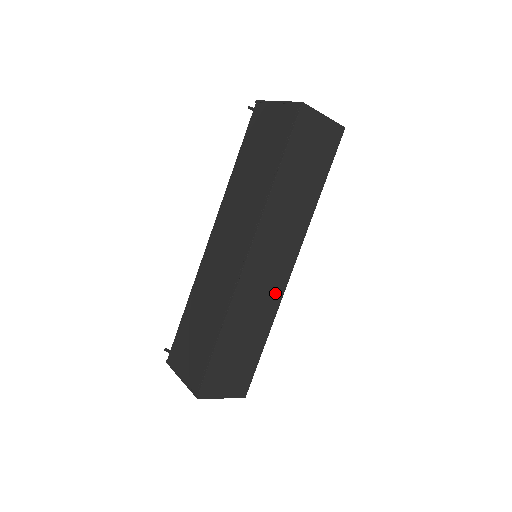
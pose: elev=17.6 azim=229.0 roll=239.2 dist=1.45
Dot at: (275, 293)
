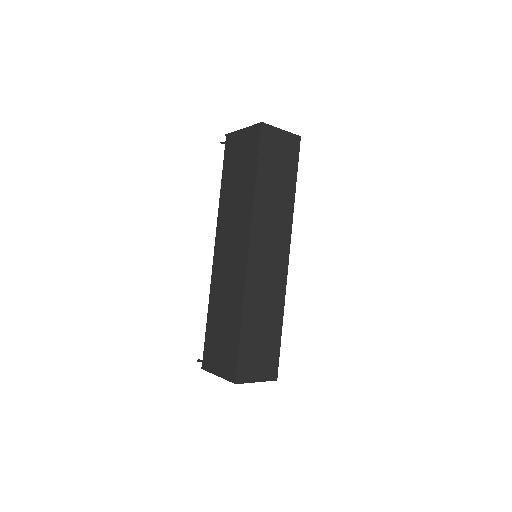
Dot at: (279, 281)
